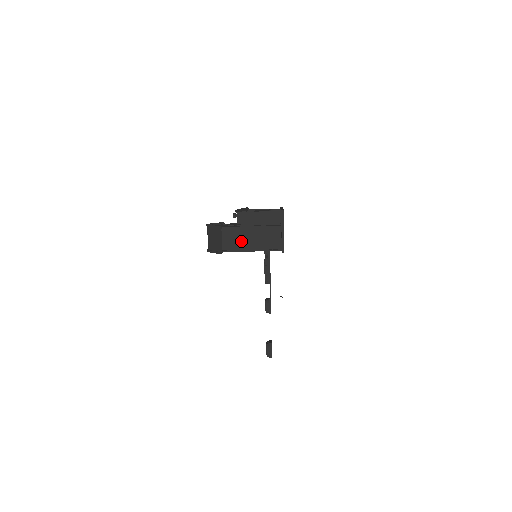
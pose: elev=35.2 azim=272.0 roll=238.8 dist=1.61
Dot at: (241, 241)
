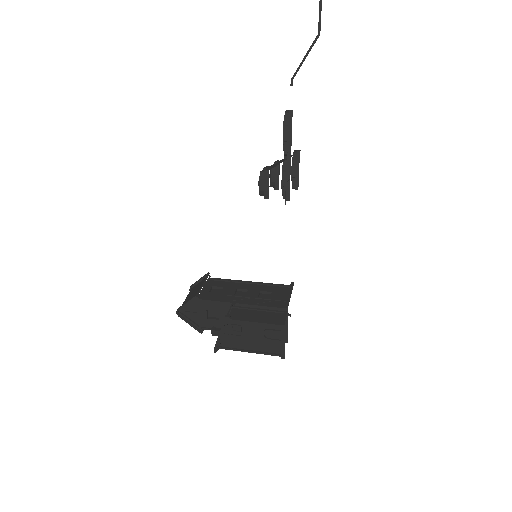
Dot at: occluded
